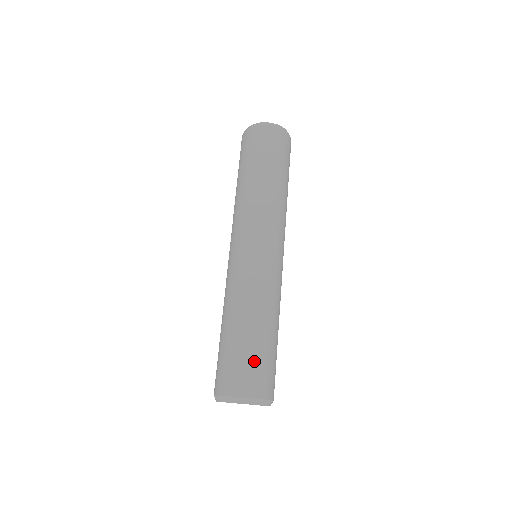
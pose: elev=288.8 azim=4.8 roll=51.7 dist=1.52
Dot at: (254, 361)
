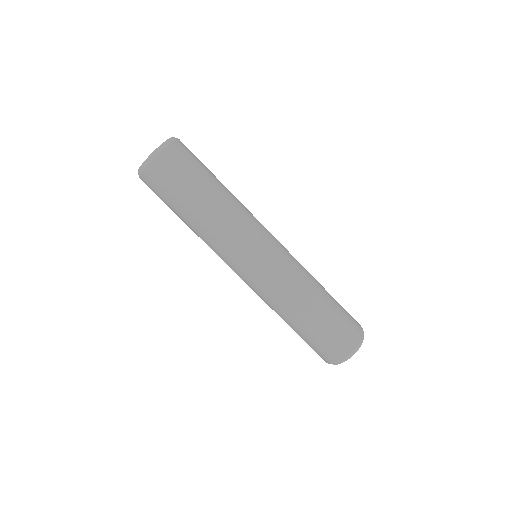
Dot at: (344, 313)
